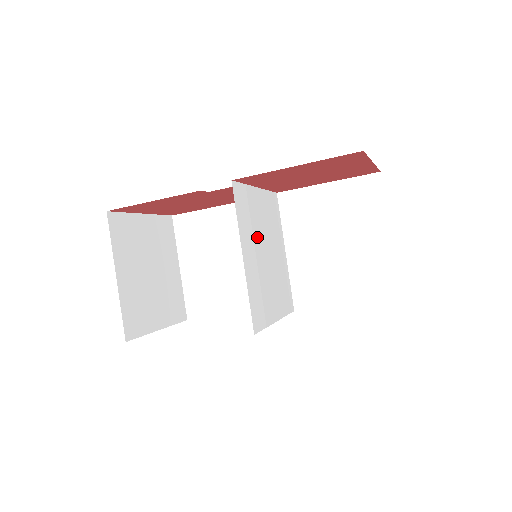
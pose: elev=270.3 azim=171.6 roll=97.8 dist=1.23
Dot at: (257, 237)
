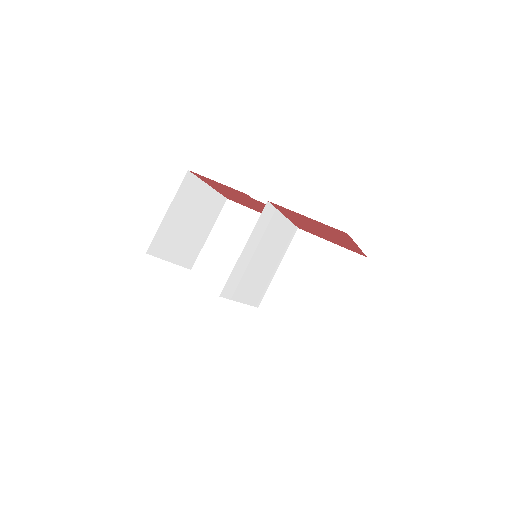
Dot at: (262, 244)
